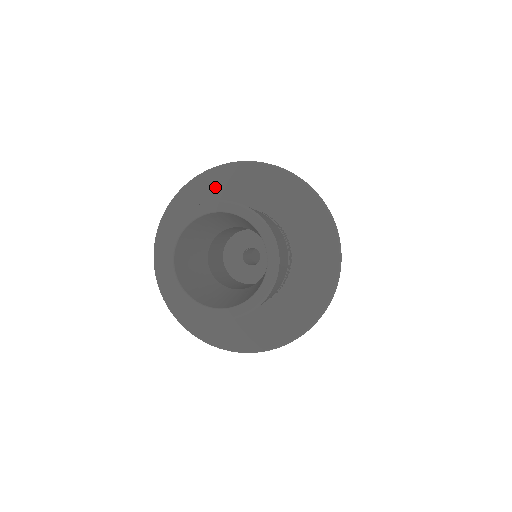
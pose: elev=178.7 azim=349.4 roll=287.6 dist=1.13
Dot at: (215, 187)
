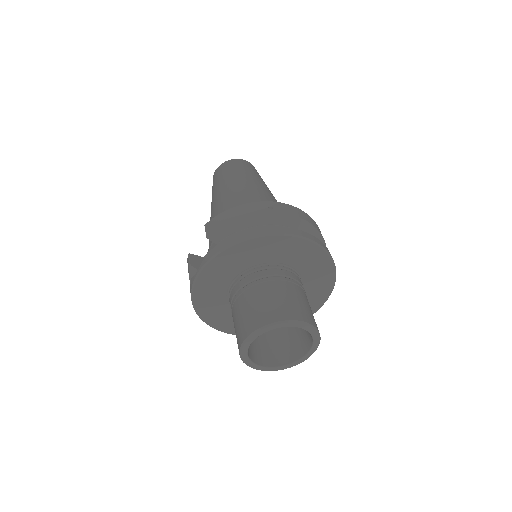
Dot at: (292, 249)
